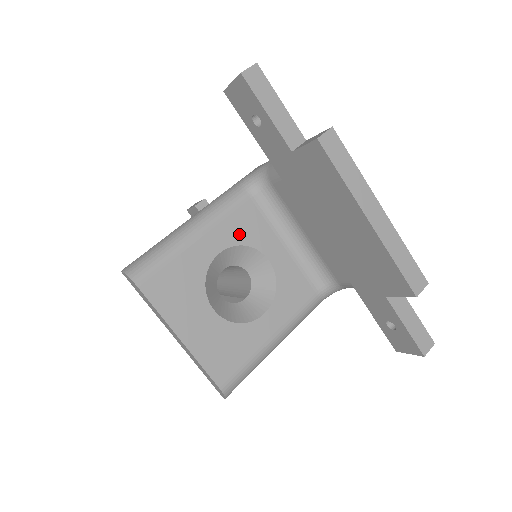
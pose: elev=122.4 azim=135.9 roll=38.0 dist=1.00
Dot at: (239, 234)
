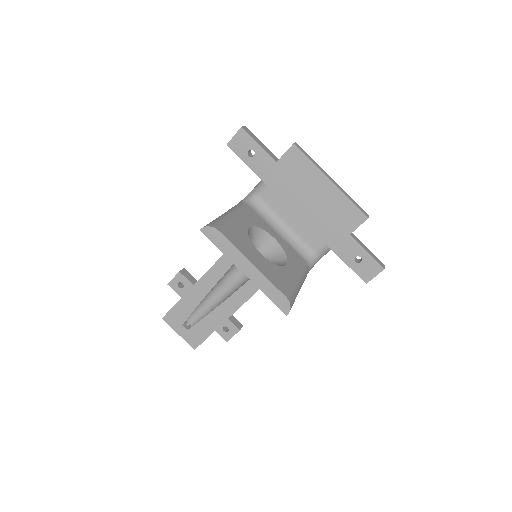
Dot at: (254, 221)
